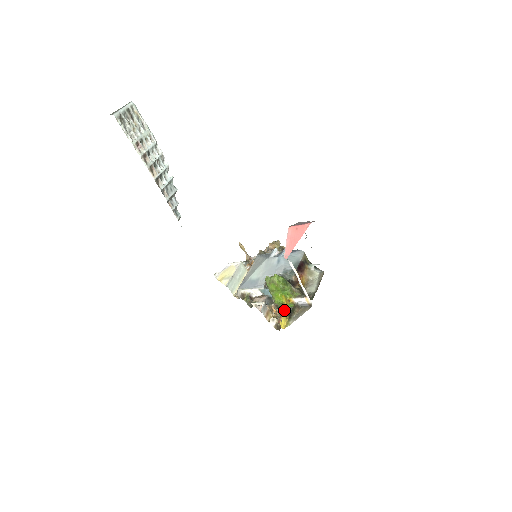
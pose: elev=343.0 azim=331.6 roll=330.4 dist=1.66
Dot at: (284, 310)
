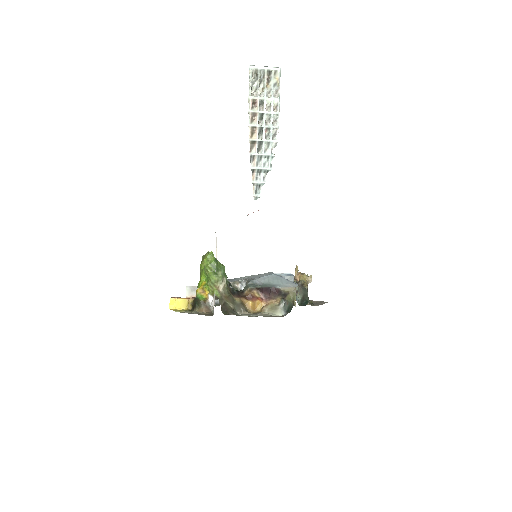
Dot at: (193, 297)
